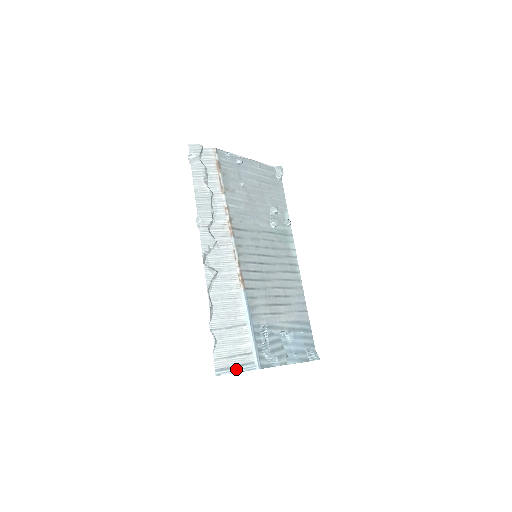
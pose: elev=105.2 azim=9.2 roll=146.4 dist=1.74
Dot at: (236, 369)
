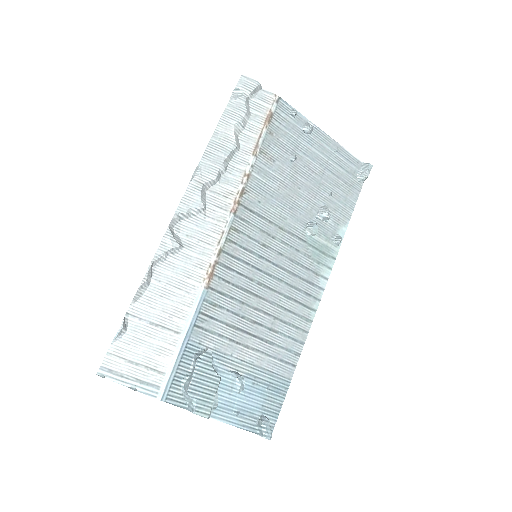
Dot at: (129, 382)
